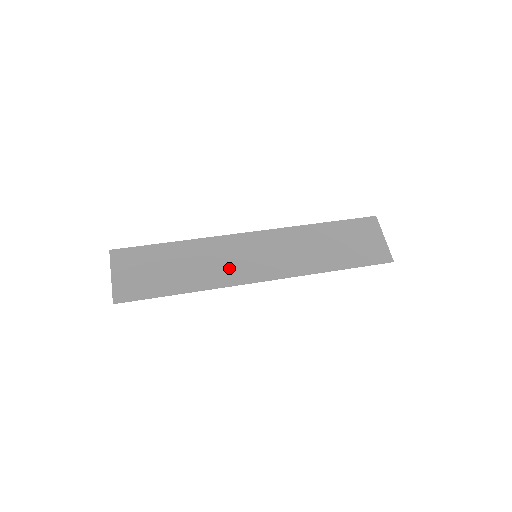
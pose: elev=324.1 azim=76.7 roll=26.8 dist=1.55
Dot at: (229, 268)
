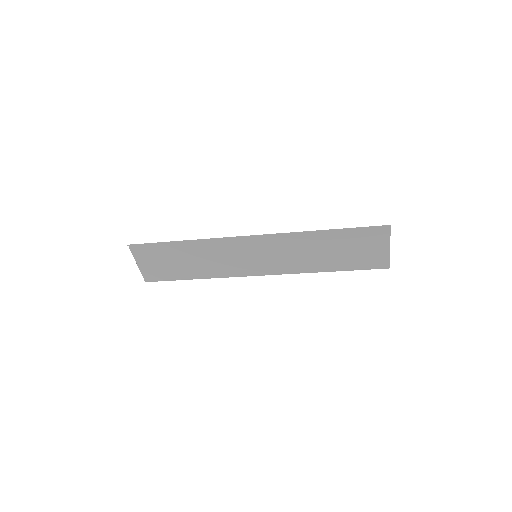
Dot at: (228, 251)
